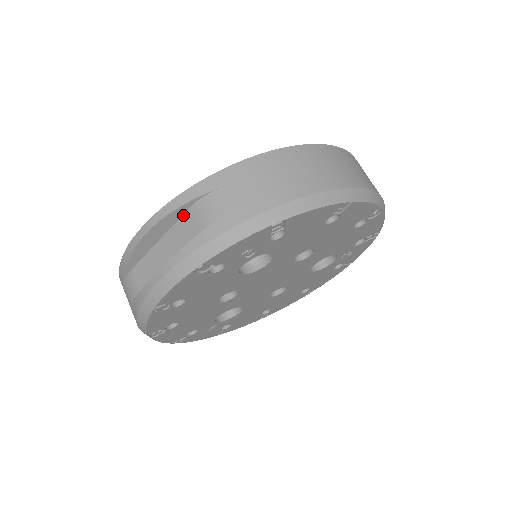
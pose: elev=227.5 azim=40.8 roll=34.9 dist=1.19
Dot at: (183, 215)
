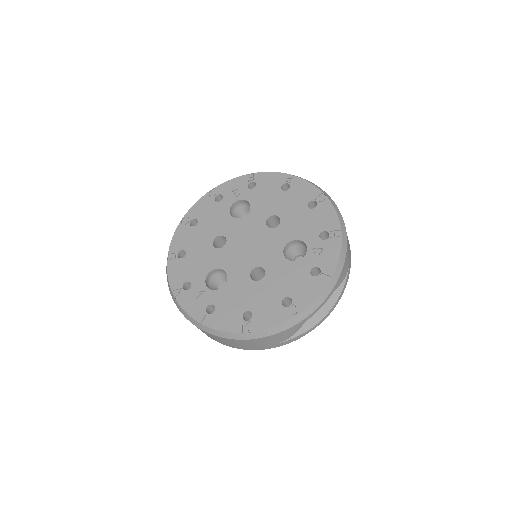
Dot at: occluded
